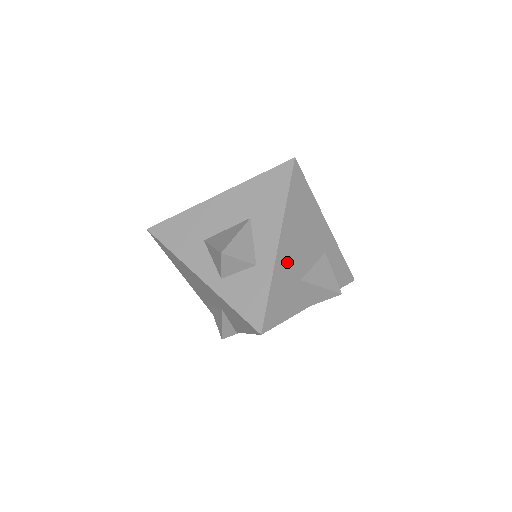
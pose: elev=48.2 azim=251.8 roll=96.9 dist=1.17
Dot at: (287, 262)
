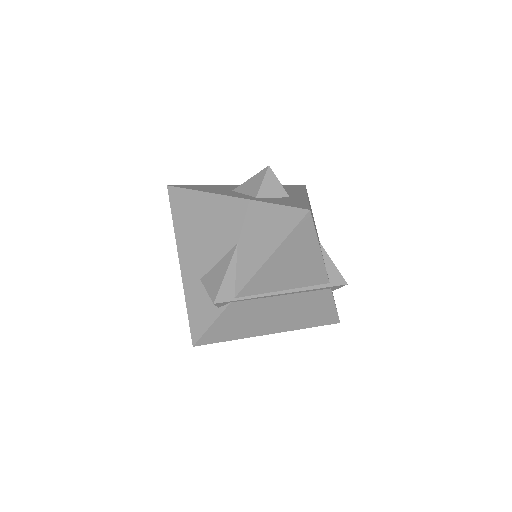
Dot at: occluded
